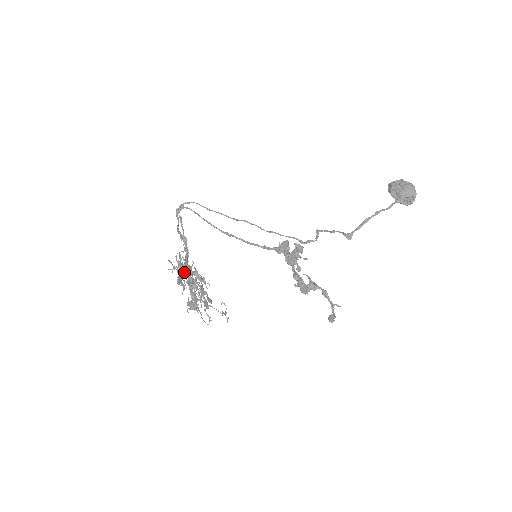
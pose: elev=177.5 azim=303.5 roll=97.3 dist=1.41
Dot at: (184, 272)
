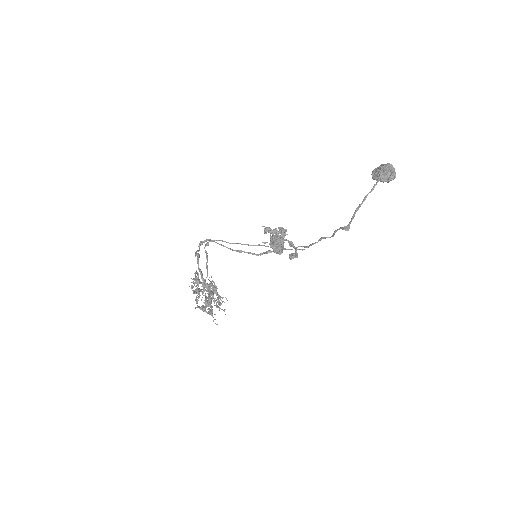
Dot at: (199, 283)
